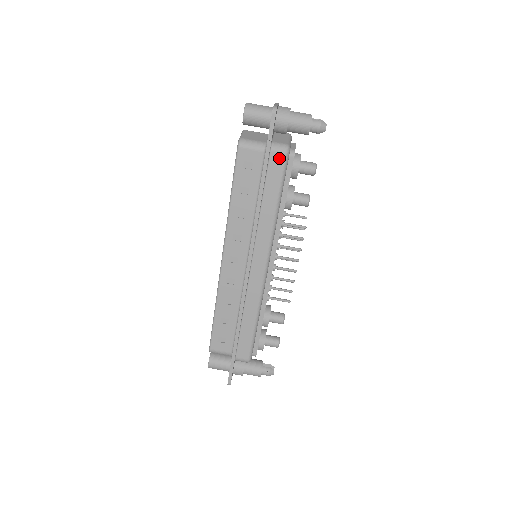
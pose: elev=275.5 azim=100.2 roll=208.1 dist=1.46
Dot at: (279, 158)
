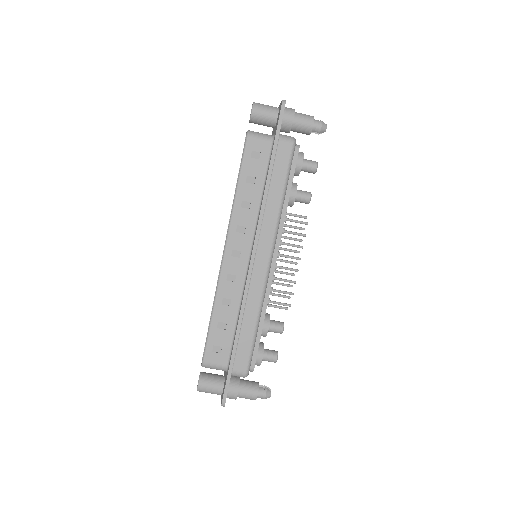
Dot at: (286, 148)
